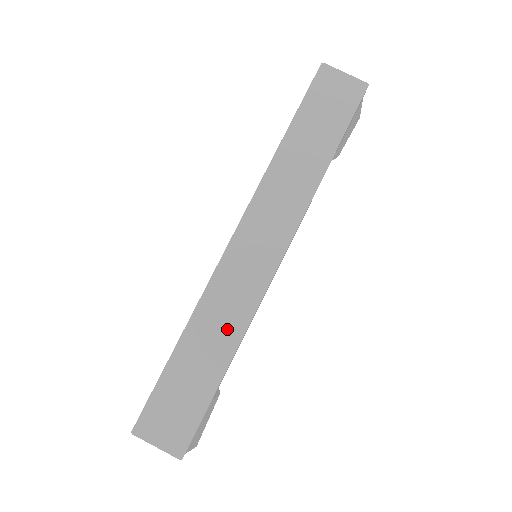
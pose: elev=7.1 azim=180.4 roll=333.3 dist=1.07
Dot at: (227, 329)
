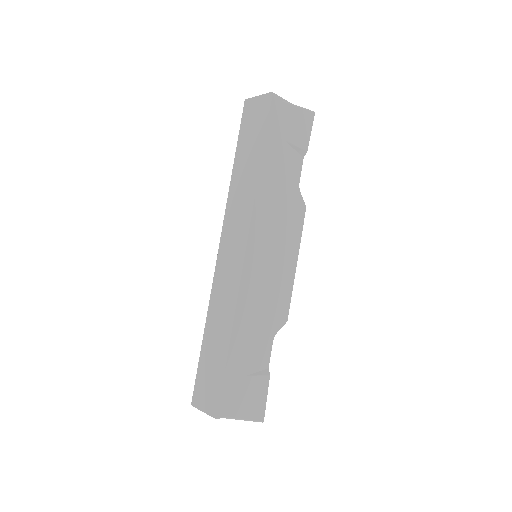
Dot at: (225, 314)
